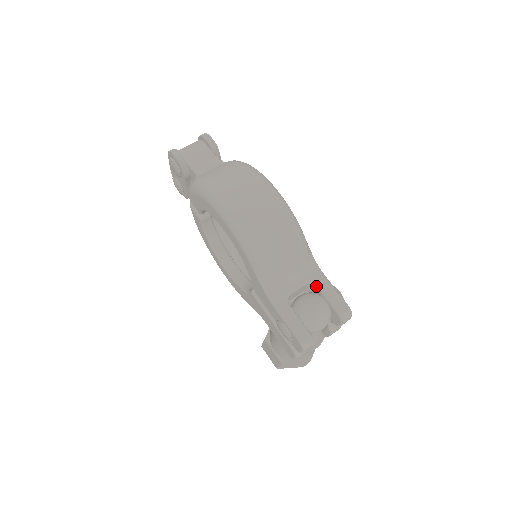
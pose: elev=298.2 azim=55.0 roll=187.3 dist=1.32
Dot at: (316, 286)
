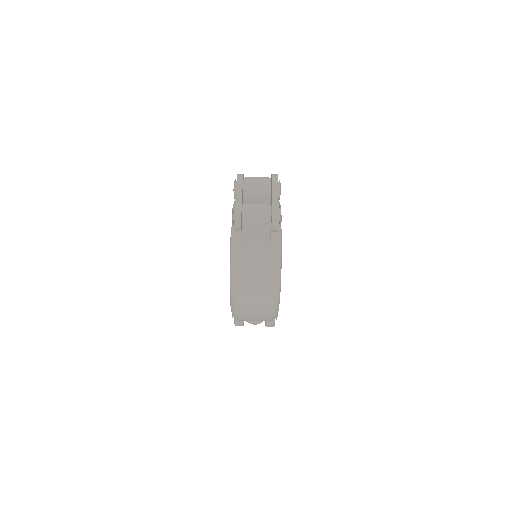
Dot at: occluded
